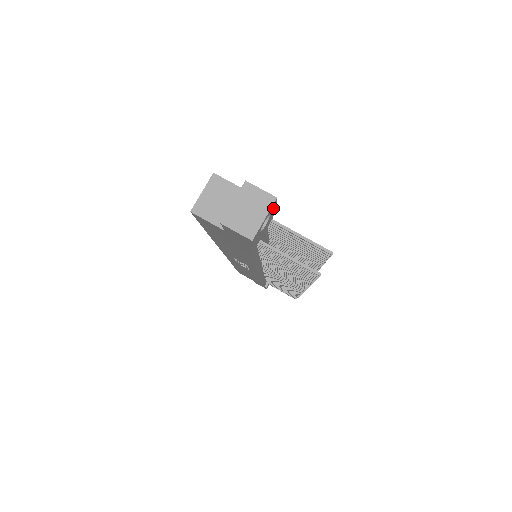
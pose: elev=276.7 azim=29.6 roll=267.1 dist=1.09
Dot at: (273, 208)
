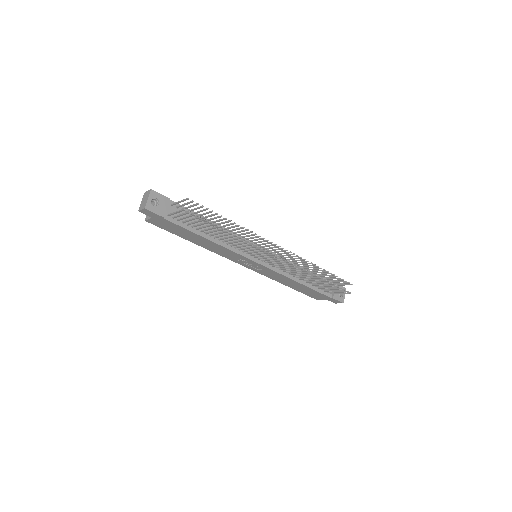
Dot at: (156, 195)
